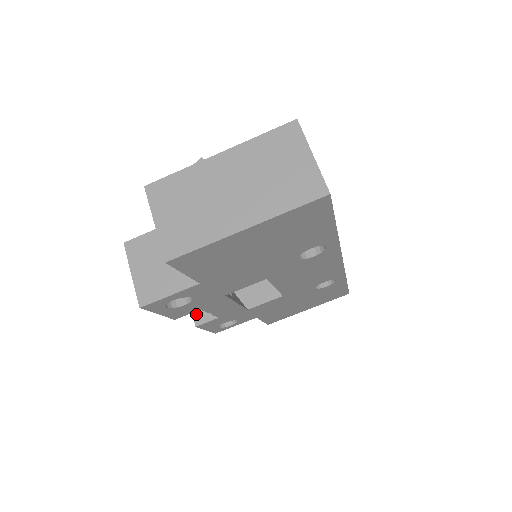
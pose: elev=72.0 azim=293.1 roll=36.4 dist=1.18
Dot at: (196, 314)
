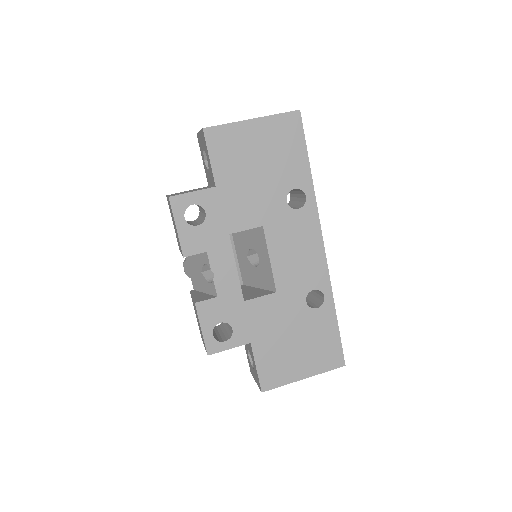
Dot at: (197, 299)
